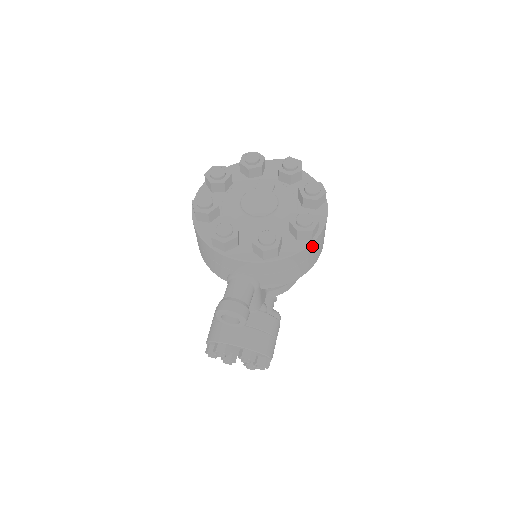
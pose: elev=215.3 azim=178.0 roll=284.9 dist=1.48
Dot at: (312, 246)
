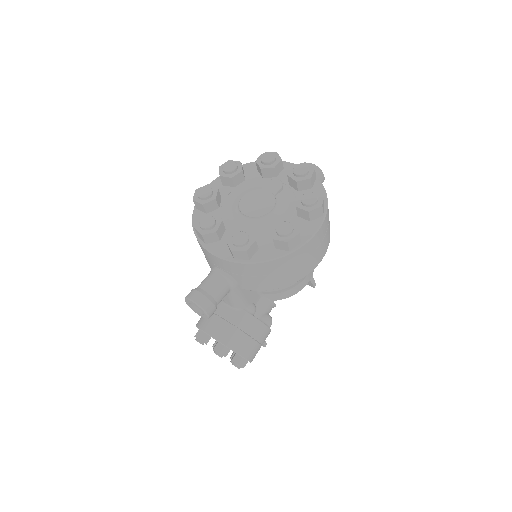
Dot at: (290, 258)
